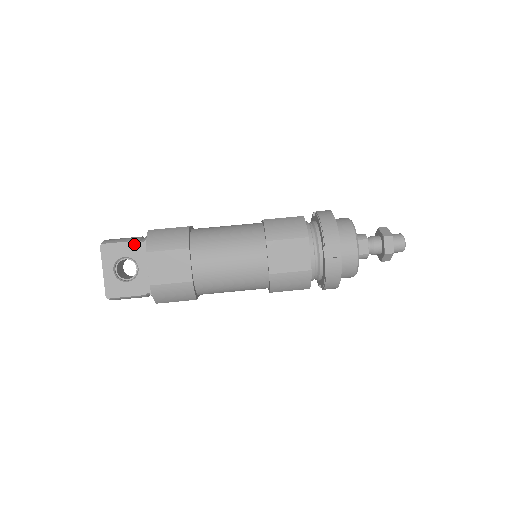
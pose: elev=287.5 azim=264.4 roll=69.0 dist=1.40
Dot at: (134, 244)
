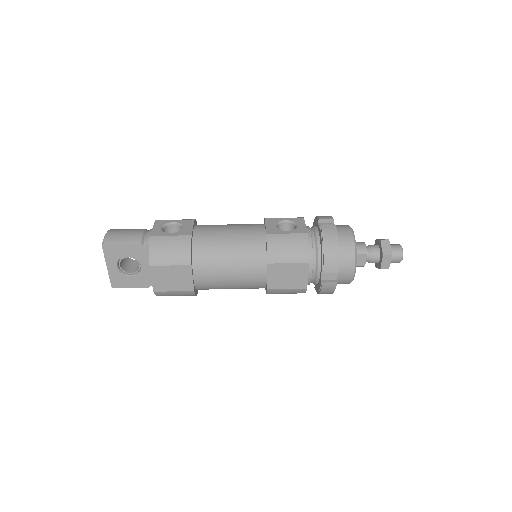
Dot at: (136, 246)
